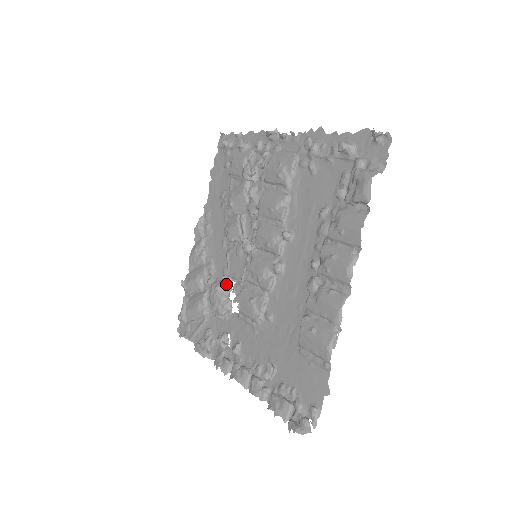
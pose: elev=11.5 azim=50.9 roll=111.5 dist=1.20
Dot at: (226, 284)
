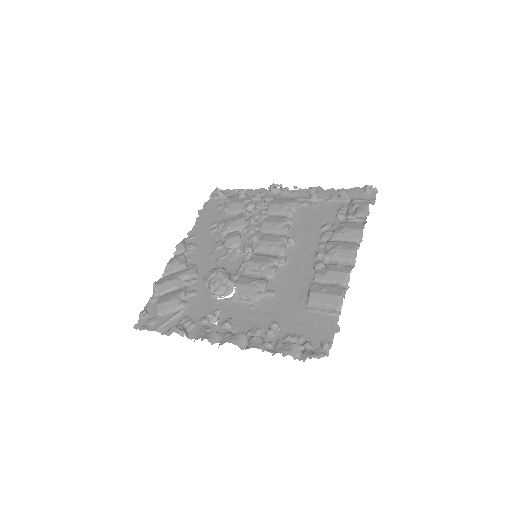
Dot at: occluded
